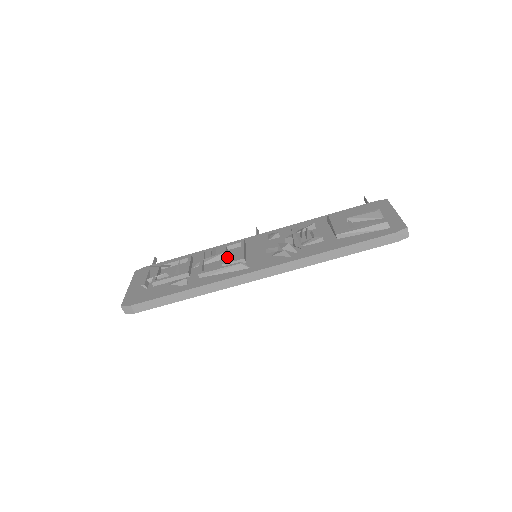
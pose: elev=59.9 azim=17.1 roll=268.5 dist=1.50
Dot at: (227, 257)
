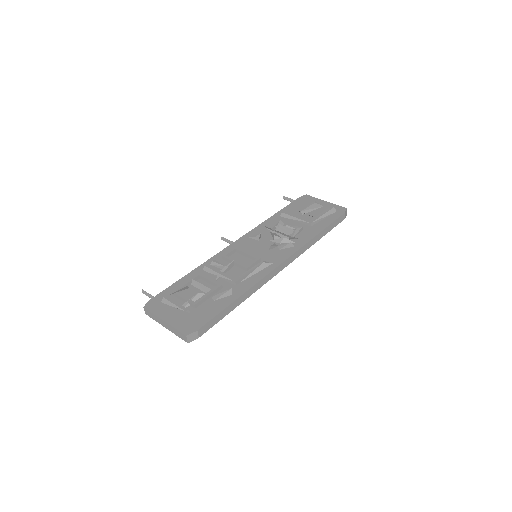
Dot at: occluded
